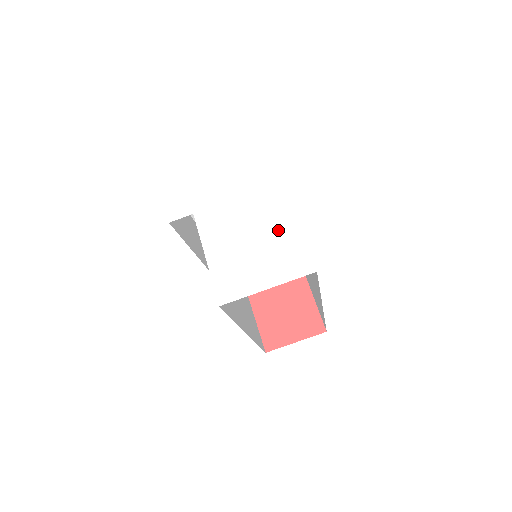
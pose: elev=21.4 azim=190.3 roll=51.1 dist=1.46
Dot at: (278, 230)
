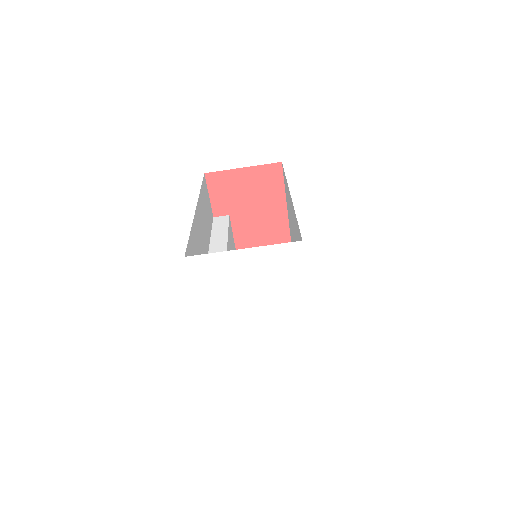
Dot at: (295, 339)
